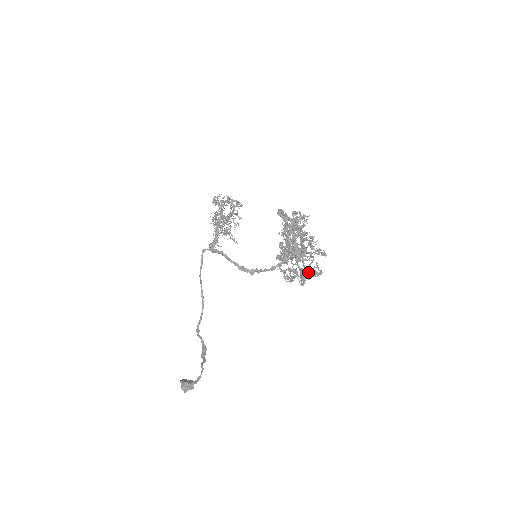
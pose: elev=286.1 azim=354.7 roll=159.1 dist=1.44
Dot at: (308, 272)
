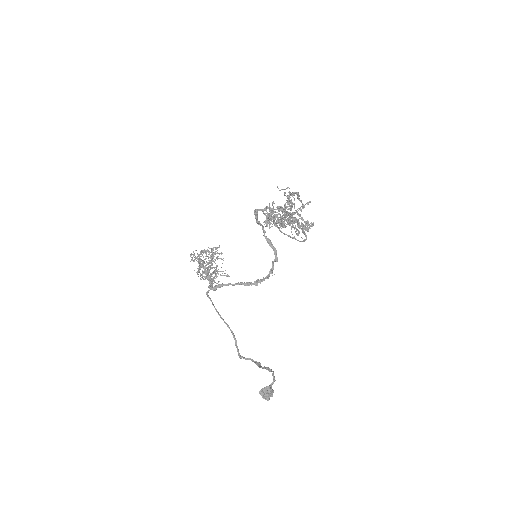
Dot at: occluded
